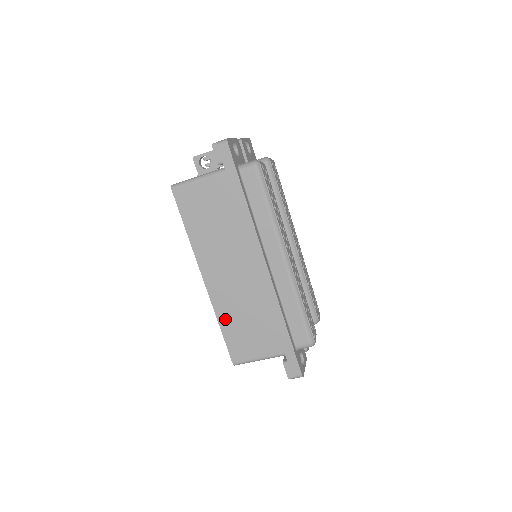
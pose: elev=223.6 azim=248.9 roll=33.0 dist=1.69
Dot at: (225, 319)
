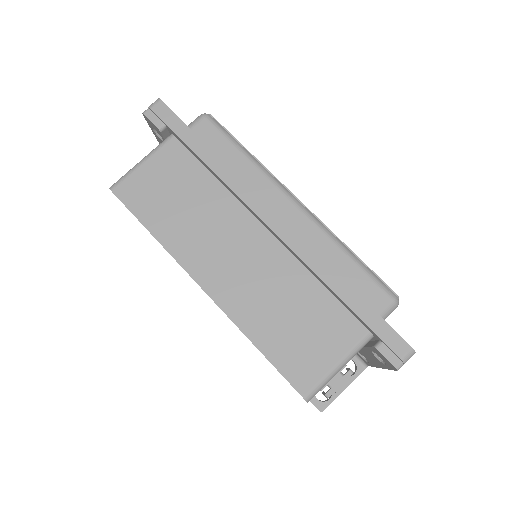
Dot at: (258, 330)
